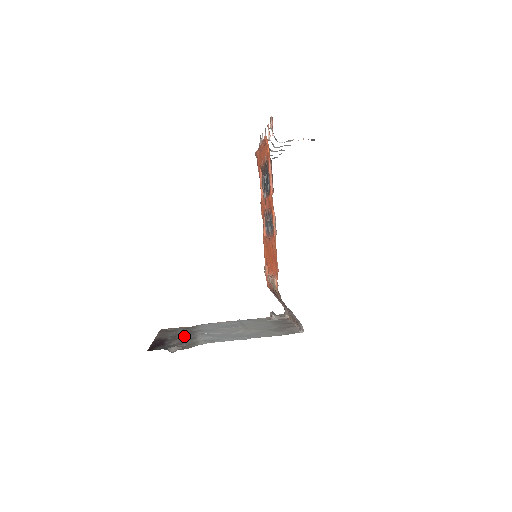
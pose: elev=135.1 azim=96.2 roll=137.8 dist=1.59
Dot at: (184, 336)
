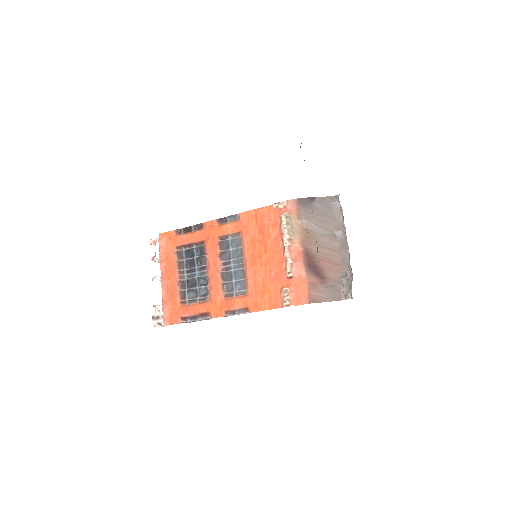
Dot at: occluded
